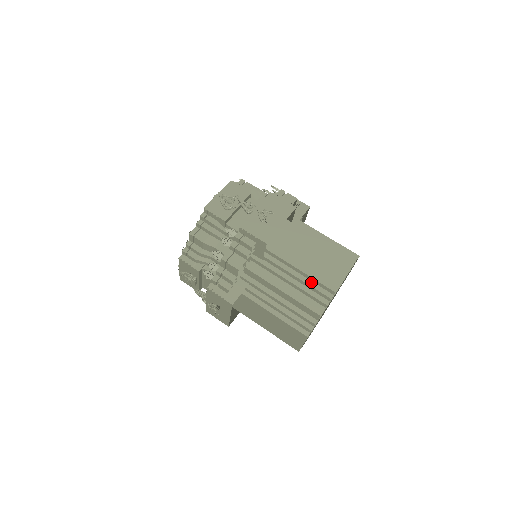
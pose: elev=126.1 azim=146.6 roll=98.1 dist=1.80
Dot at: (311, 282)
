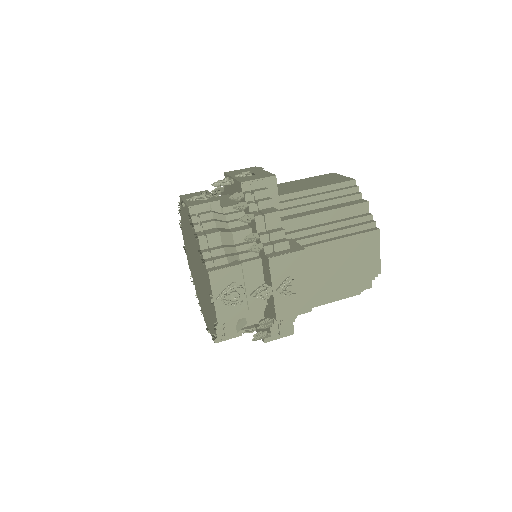
Dot at: occluded
